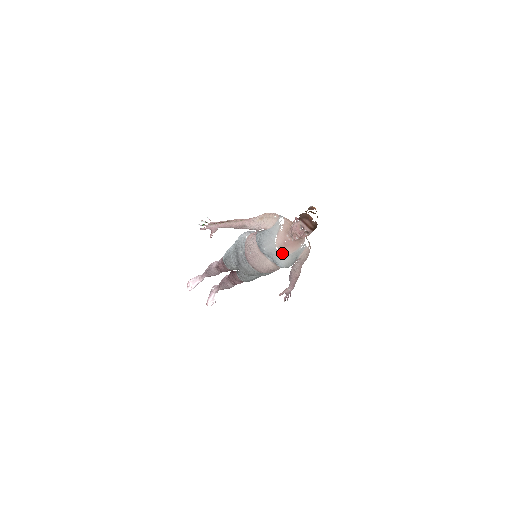
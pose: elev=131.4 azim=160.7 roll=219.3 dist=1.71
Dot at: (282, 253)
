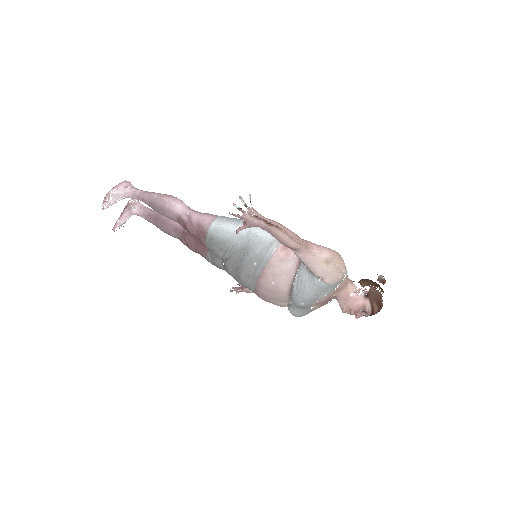
Dot at: (311, 309)
